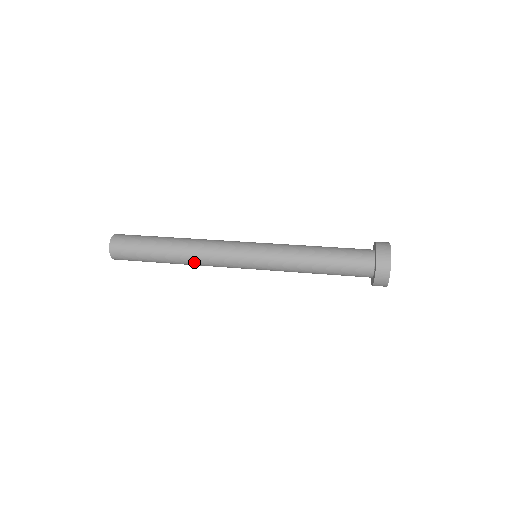
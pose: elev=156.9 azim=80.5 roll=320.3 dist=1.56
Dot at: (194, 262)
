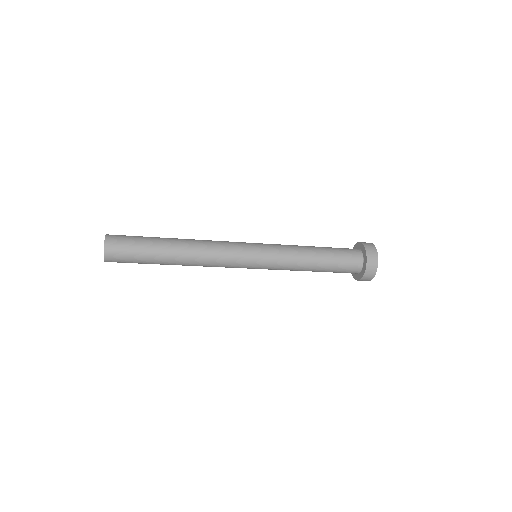
Dot at: (198, 260)
